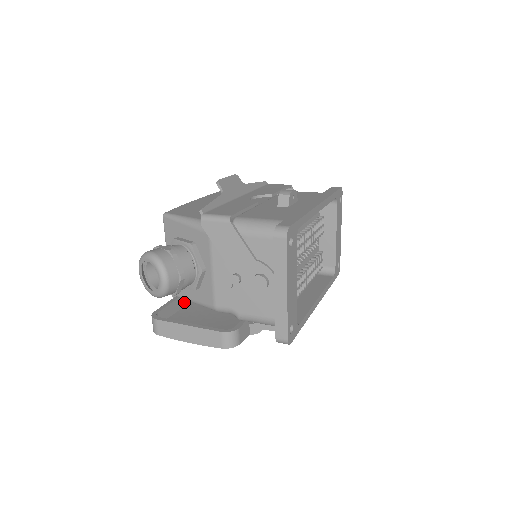
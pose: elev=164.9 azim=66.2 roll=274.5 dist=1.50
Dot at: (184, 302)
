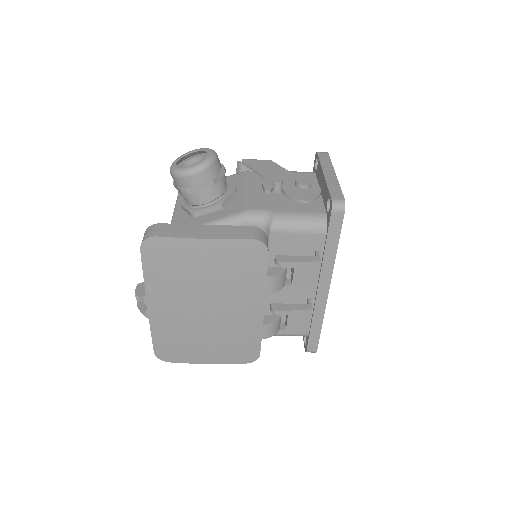
Dot at: occluded
